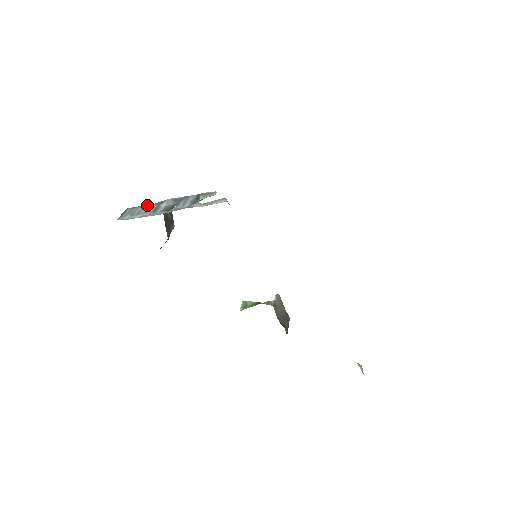
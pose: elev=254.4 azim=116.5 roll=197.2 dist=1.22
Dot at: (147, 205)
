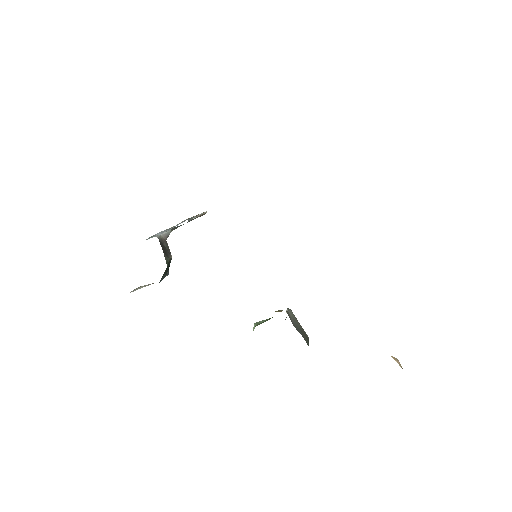
Dot at: occluded
